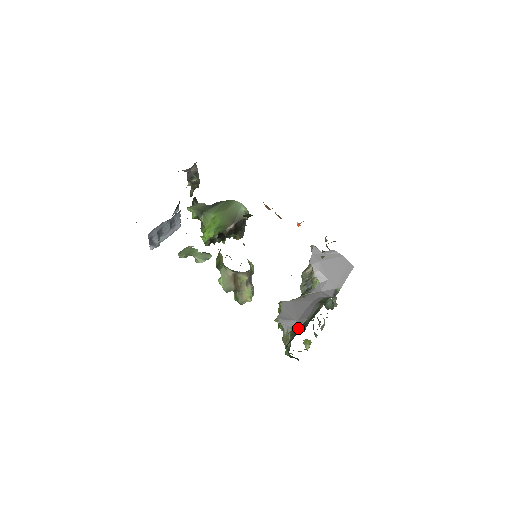
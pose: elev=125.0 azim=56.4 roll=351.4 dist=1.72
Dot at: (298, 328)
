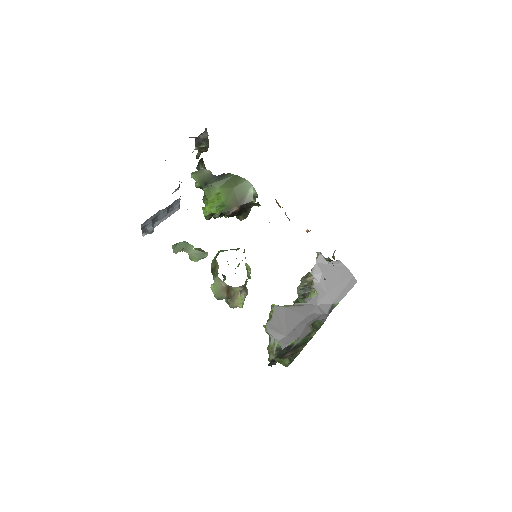
Dot at: (285, 346)
